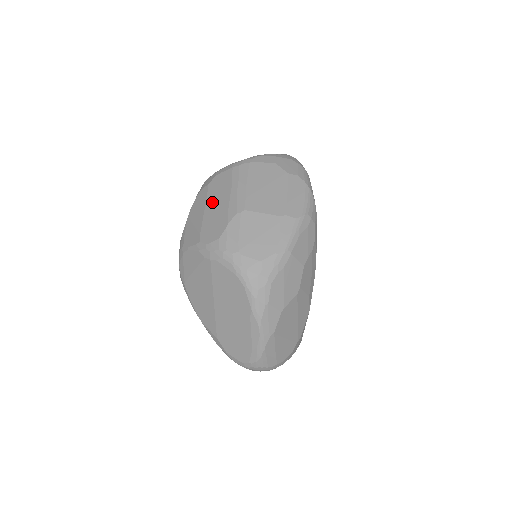
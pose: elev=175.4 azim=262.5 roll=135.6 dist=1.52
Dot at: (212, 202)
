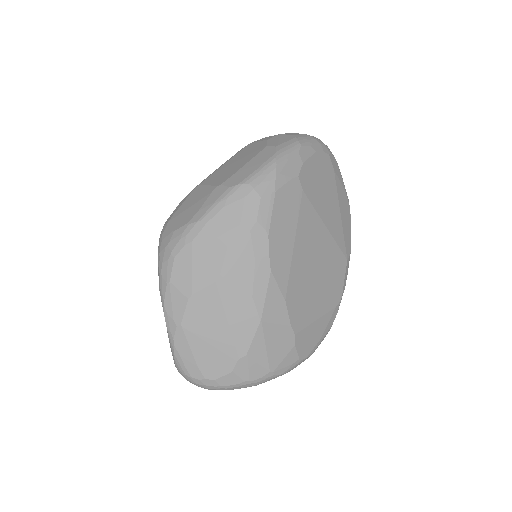
Dot at: occluded
